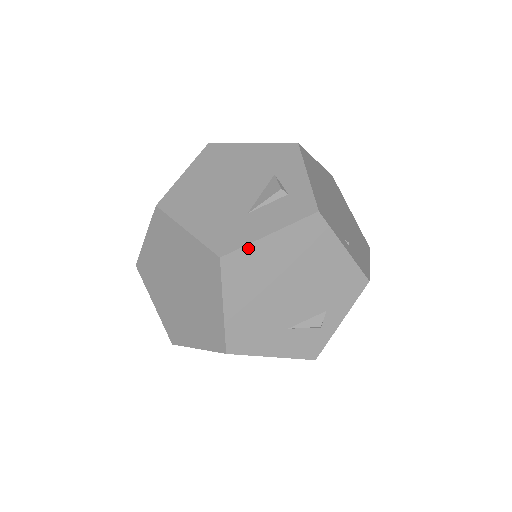
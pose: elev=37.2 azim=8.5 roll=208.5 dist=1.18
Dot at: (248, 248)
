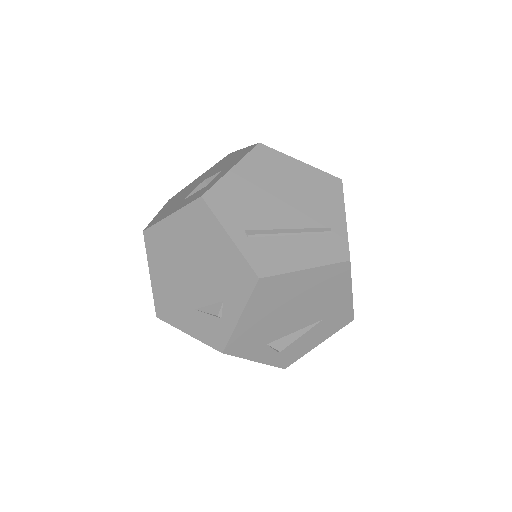
Dot at: (158, 226)
